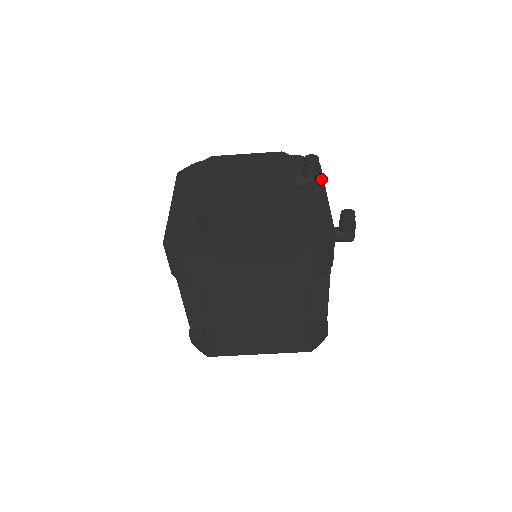
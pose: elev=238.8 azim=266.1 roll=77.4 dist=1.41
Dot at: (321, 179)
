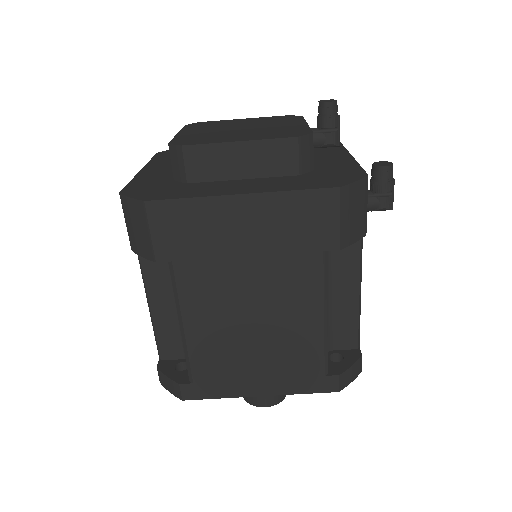
Dot at: (341, 146)
